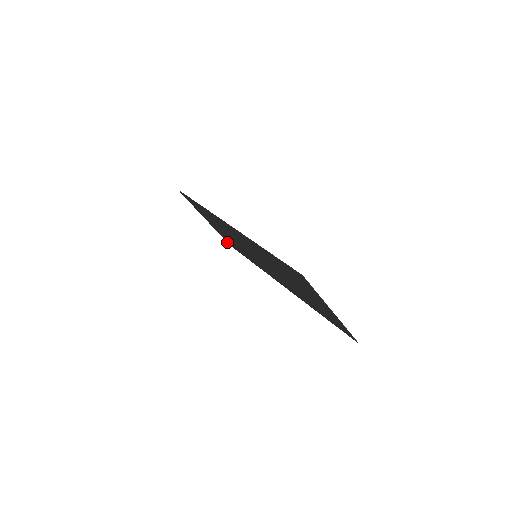
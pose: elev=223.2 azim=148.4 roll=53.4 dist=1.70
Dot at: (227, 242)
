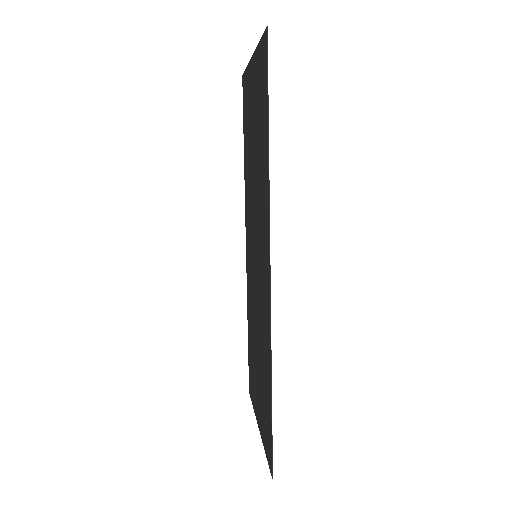
Dot at: (244, 75)
